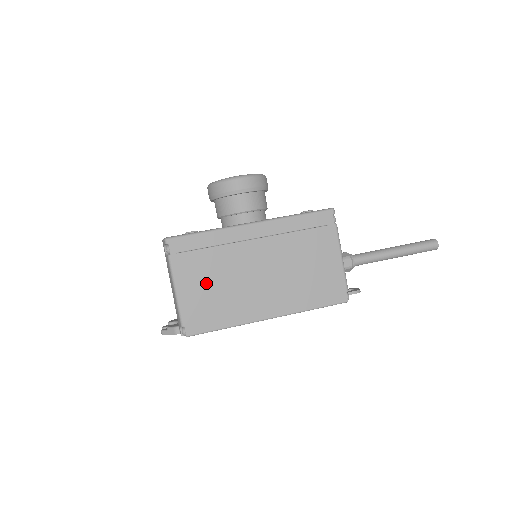
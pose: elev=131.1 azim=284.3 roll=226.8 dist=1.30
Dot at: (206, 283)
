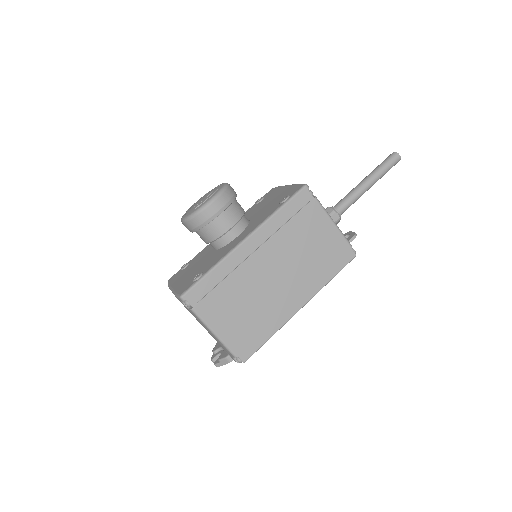
Dot at: (235, 312)
